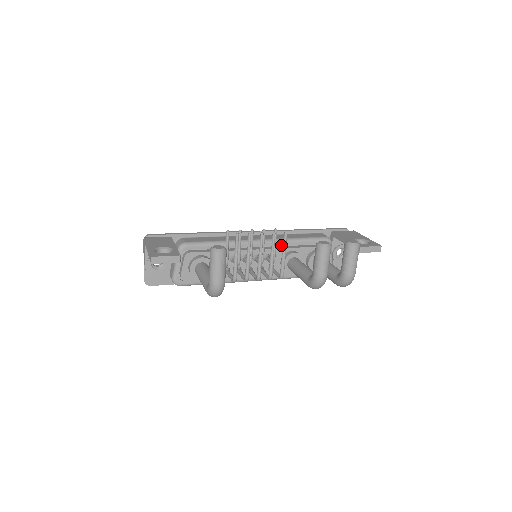
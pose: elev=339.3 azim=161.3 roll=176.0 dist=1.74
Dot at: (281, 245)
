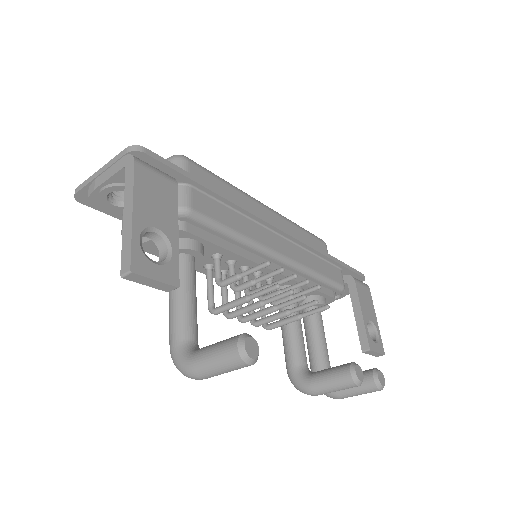
Dot at: (297, 273)
